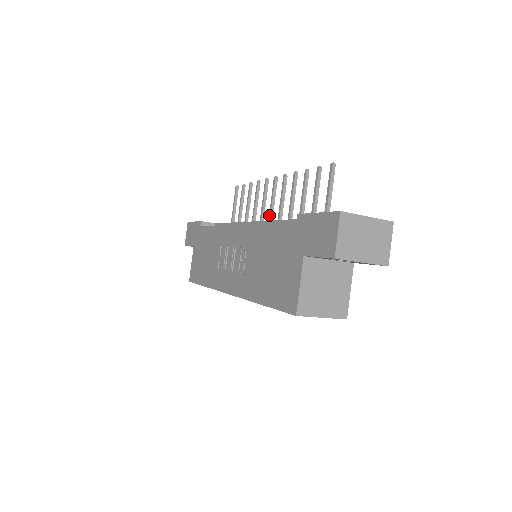
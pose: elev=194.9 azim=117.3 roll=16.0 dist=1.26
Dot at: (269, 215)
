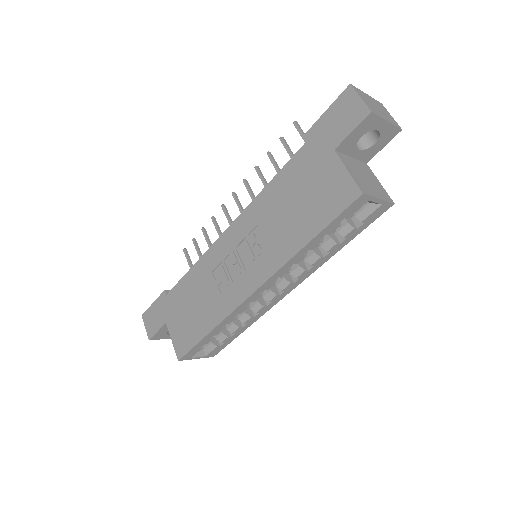
Dot at: occluded
